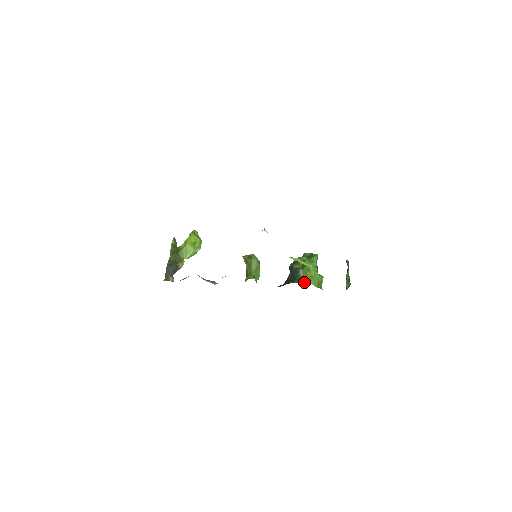
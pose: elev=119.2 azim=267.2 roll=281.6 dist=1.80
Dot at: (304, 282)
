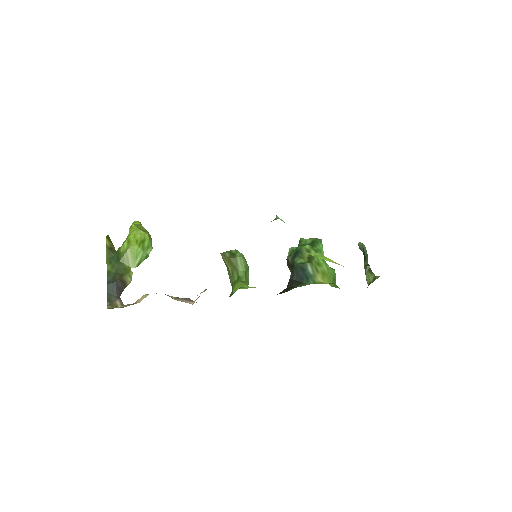
Dot at: (317, 282)
